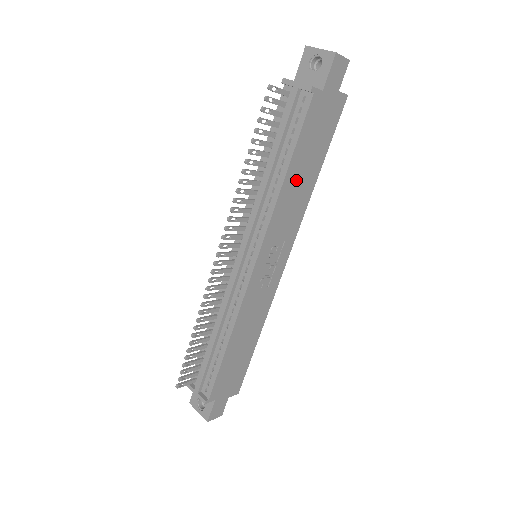
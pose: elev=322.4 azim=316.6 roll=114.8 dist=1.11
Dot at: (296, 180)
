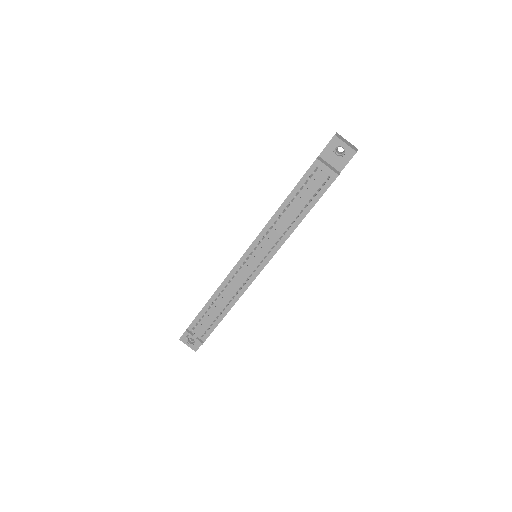
Dot at: occluded
